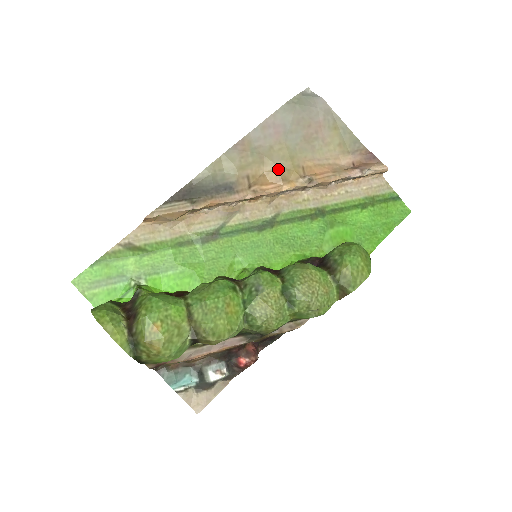
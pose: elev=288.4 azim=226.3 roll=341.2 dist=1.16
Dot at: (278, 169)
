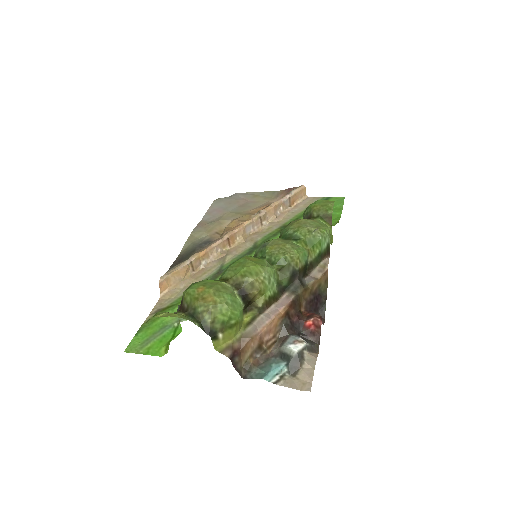
Dot at: (233, 220)
